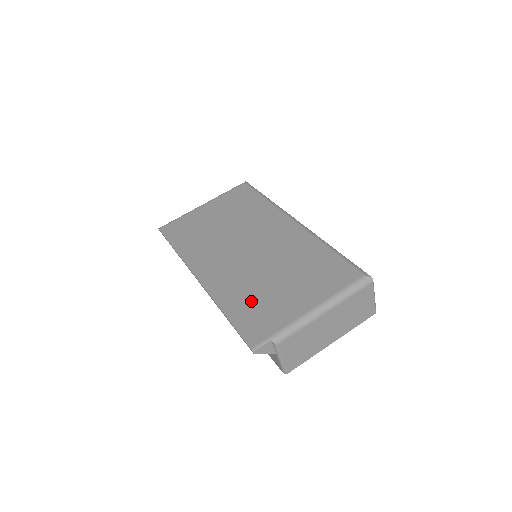
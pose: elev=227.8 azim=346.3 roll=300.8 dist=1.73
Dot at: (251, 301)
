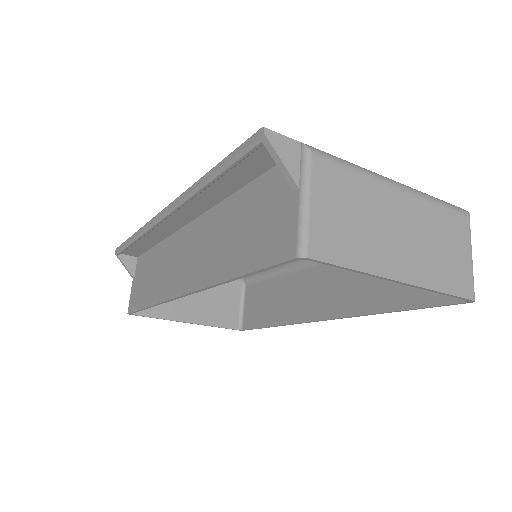
Dot at: occluded
